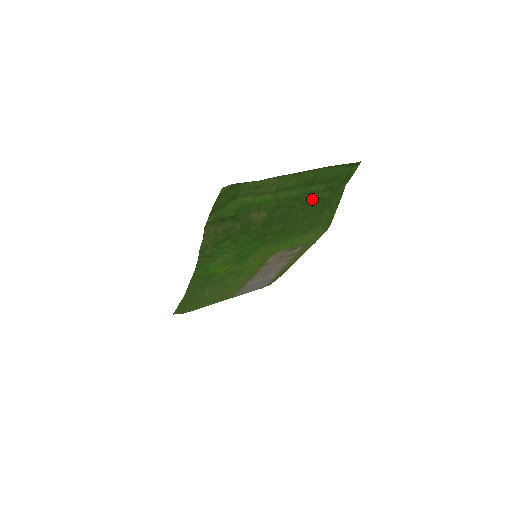
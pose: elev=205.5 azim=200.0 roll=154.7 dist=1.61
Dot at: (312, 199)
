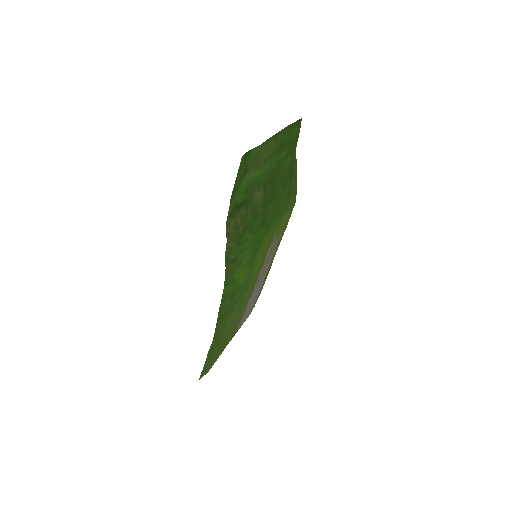
Dot at: (283, 168)
